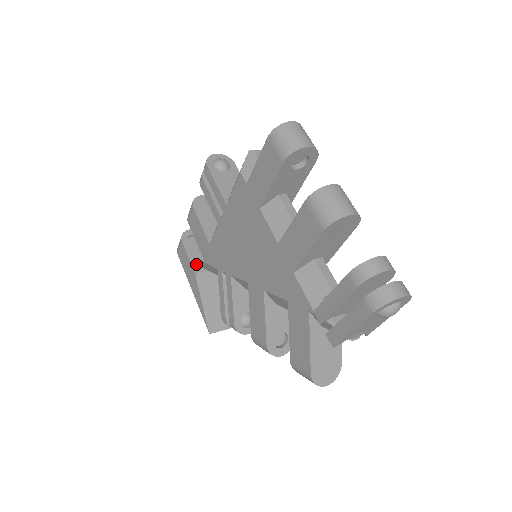
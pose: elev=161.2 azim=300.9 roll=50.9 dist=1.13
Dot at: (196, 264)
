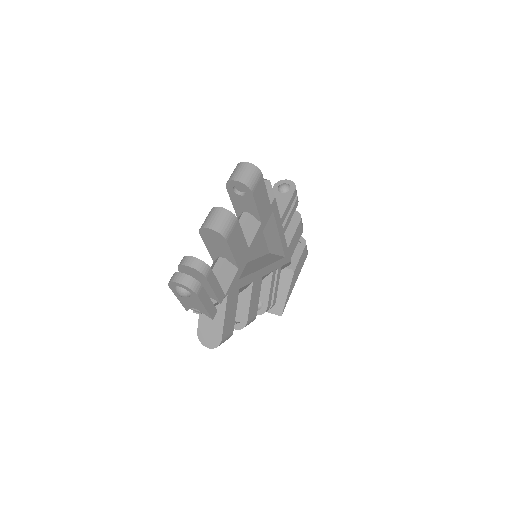
Dot at: occluded
